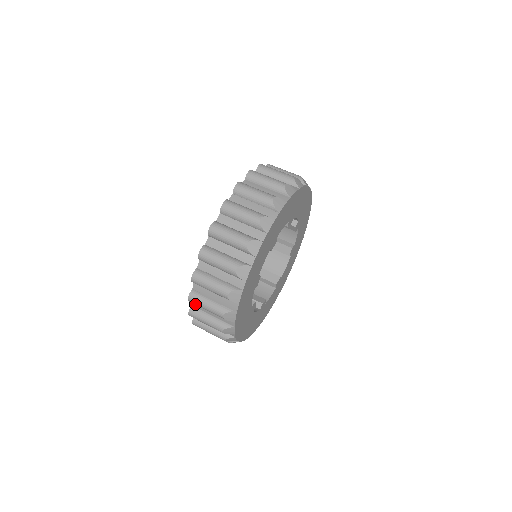
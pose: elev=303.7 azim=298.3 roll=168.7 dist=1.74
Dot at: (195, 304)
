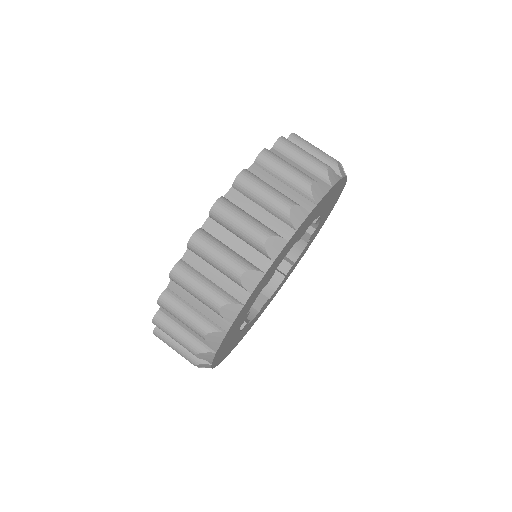
Dot at: (162, 340)
